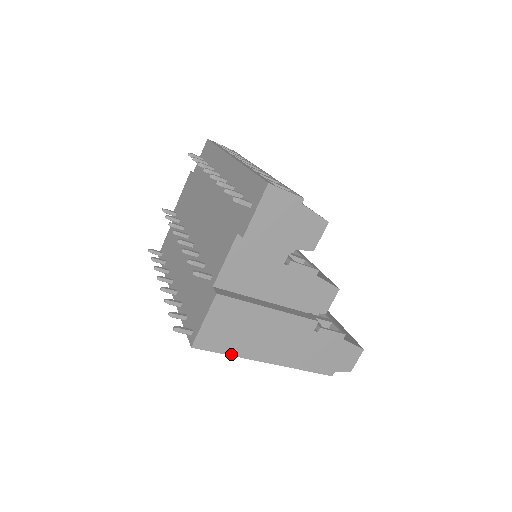
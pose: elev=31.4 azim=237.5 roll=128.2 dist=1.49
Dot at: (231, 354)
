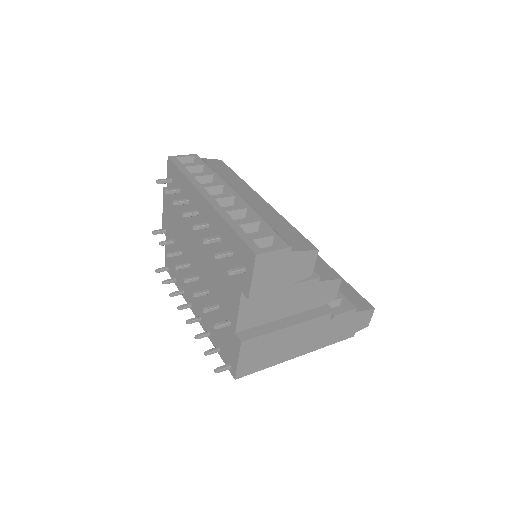
Dot at: (268, 367)
